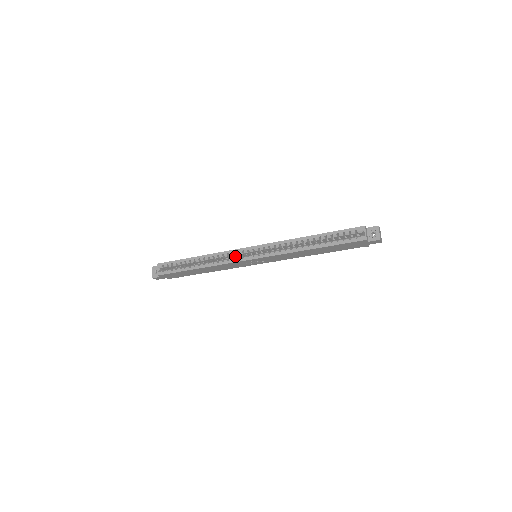
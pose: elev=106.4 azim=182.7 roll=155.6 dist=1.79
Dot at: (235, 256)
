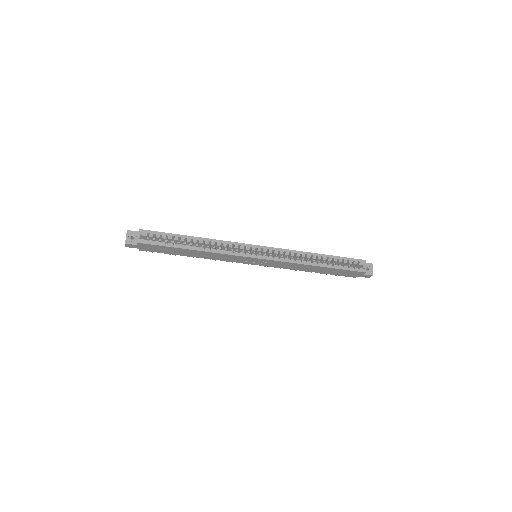
Dot at: (236, 249)
